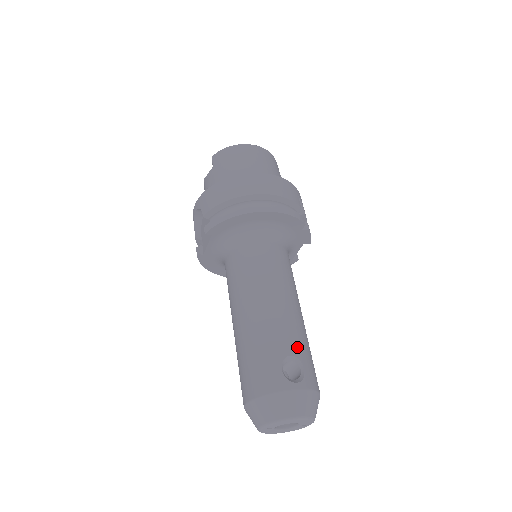
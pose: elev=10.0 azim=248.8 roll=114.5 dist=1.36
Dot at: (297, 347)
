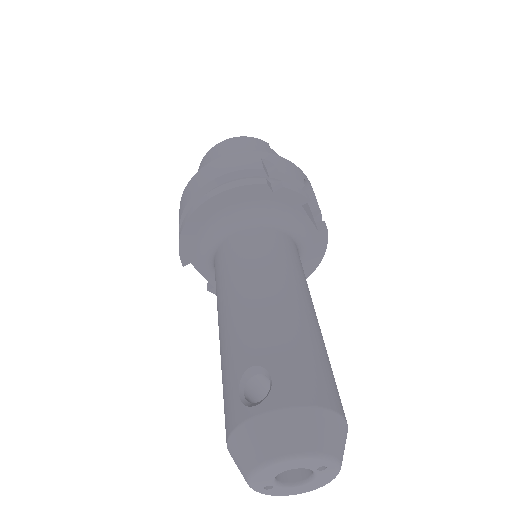
Dot at: (262, 350)
